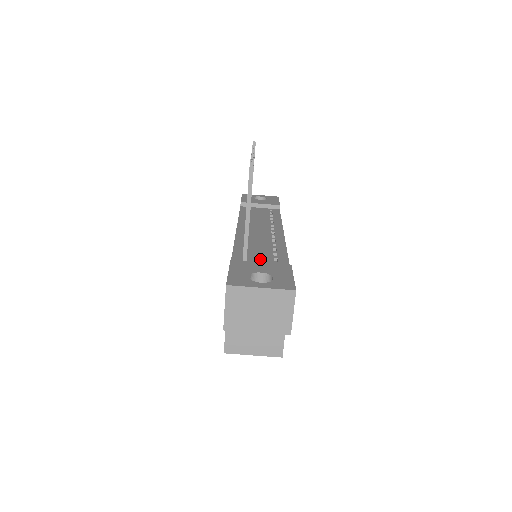
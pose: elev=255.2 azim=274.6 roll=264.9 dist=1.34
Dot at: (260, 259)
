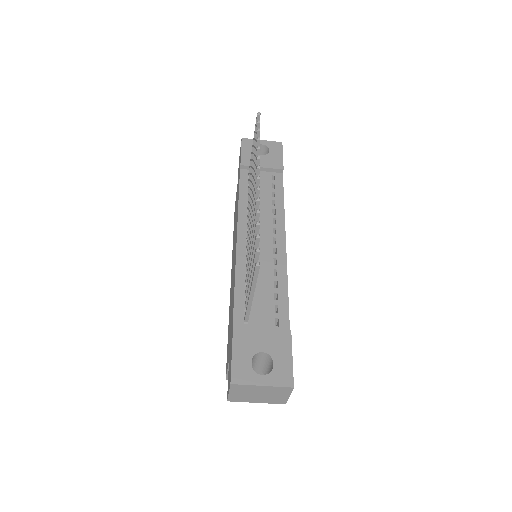
Dot at: (261, 310)
